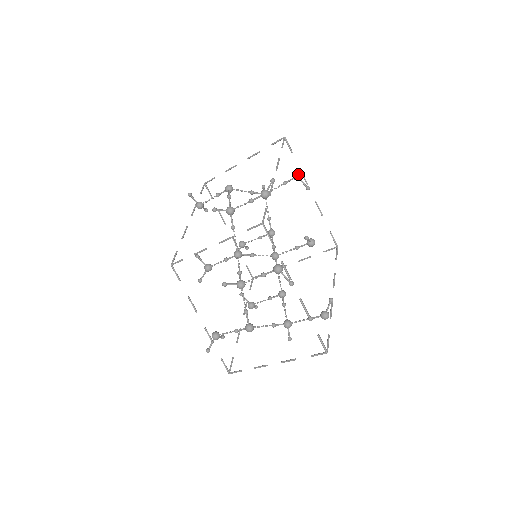
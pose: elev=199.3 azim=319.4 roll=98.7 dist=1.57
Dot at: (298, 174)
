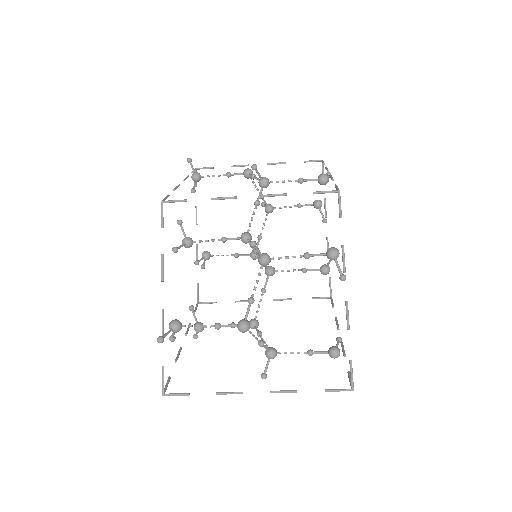
Dot at: (321, 201)
